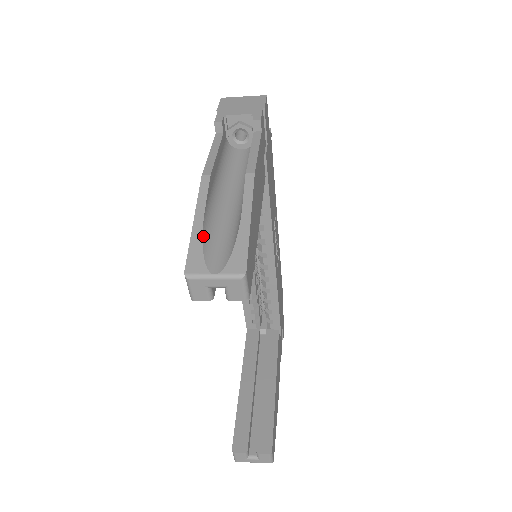
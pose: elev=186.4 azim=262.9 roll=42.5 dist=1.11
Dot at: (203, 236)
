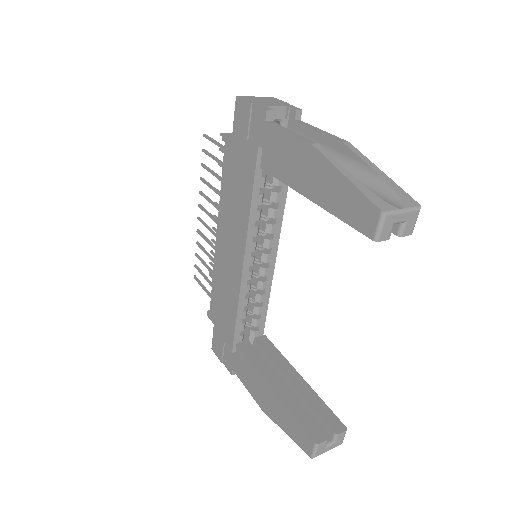
Dot at: (363, 185)
